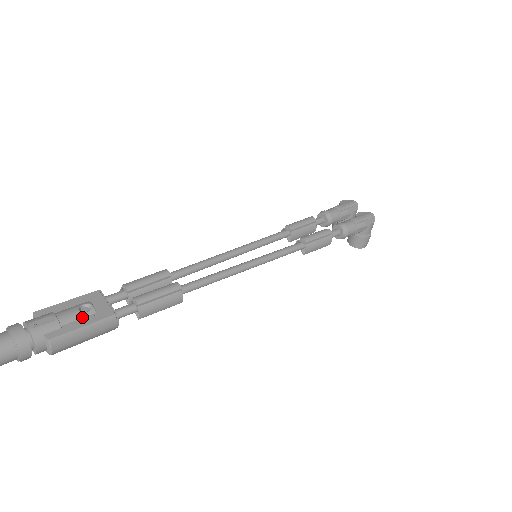
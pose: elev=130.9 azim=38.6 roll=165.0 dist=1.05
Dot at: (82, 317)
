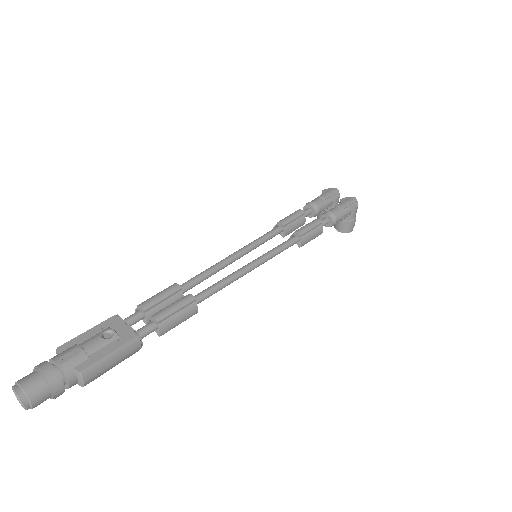
Dot at: (107, 344)
